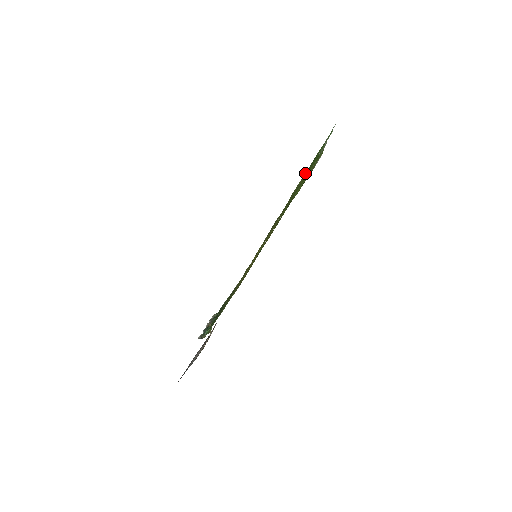
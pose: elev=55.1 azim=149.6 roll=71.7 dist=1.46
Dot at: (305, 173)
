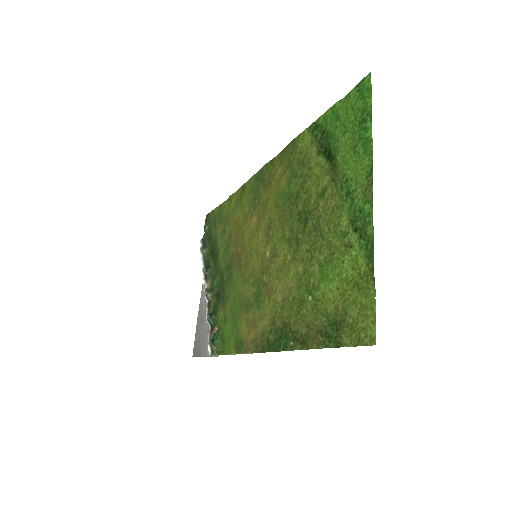
Dot at: (314, 139)
